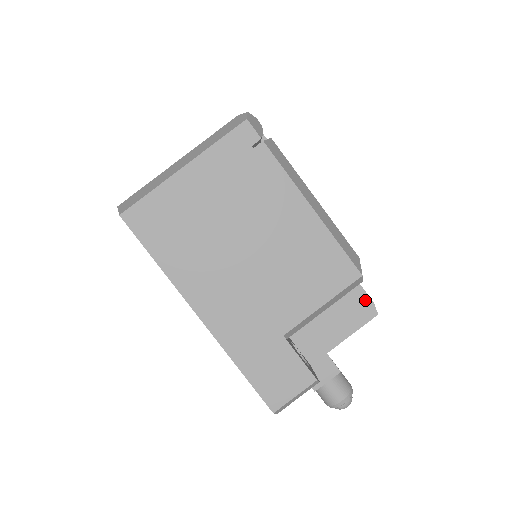
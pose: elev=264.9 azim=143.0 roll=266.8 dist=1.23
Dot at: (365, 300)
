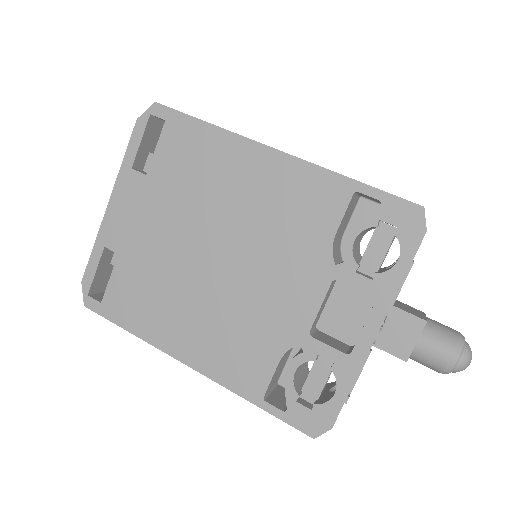
Dot at: occluded
